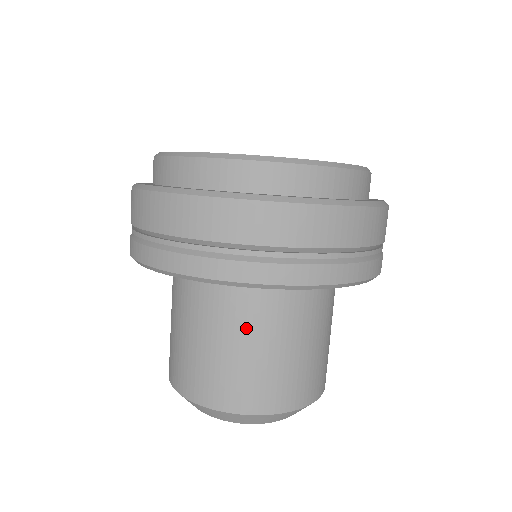
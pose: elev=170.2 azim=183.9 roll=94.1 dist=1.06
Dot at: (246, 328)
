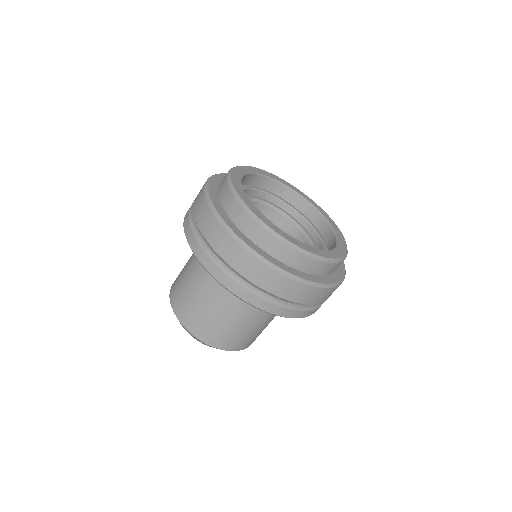
Dot at: (199, 277)
